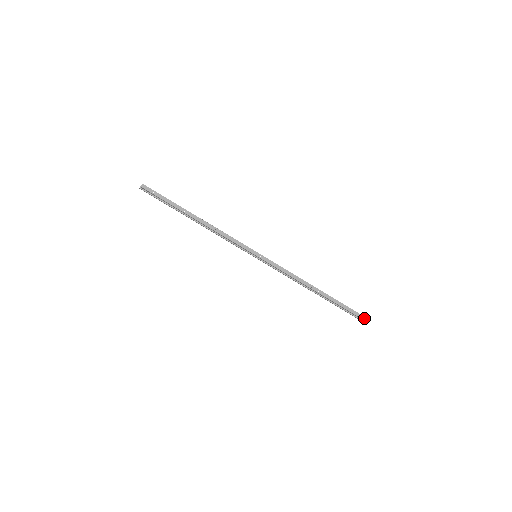
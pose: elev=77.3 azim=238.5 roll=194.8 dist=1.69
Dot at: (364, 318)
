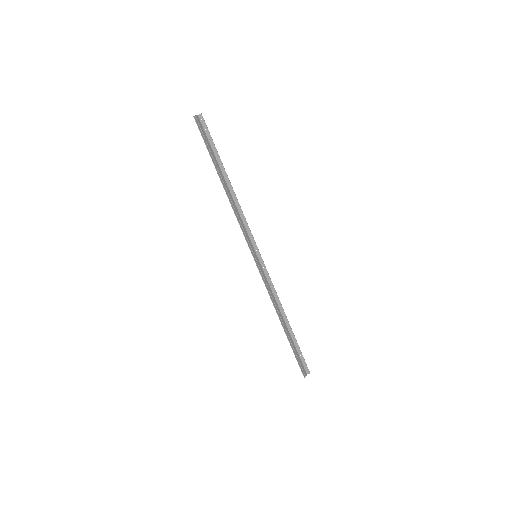
Dot at: (309, 373)
